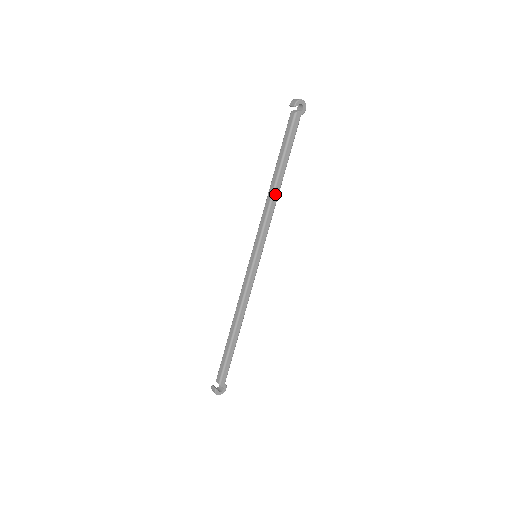
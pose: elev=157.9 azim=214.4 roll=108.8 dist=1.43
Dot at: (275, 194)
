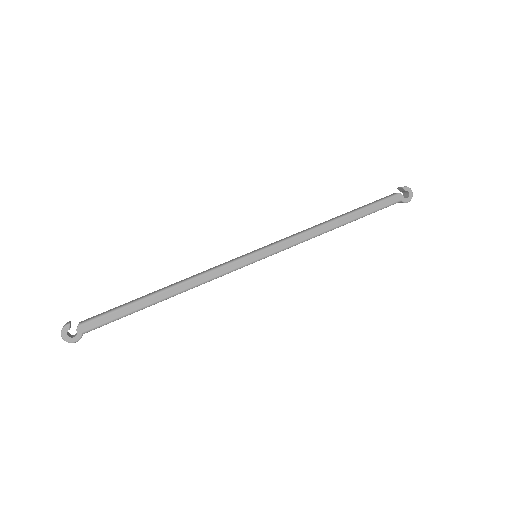
Dot at: (326, 226)
